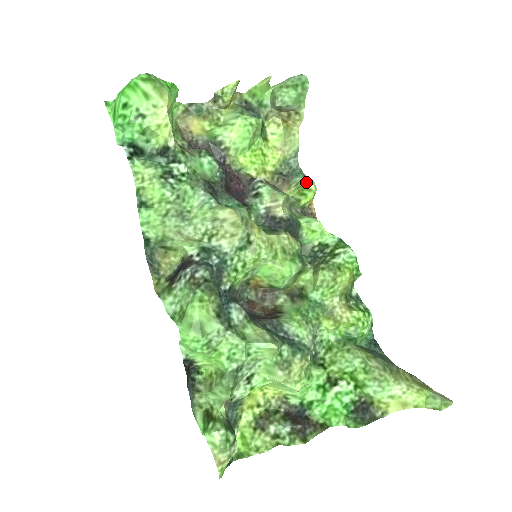
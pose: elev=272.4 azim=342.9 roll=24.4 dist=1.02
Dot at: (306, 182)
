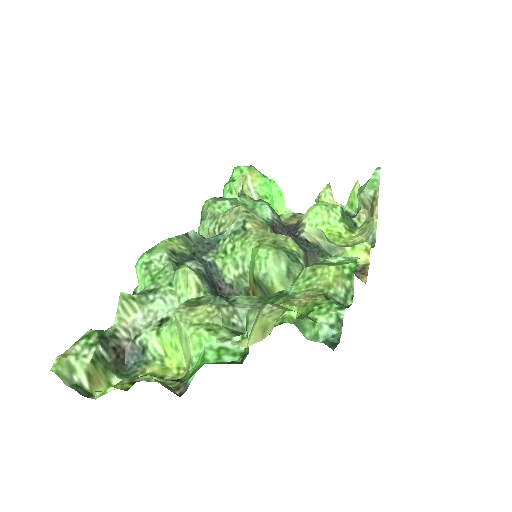
Dot at: occluded
